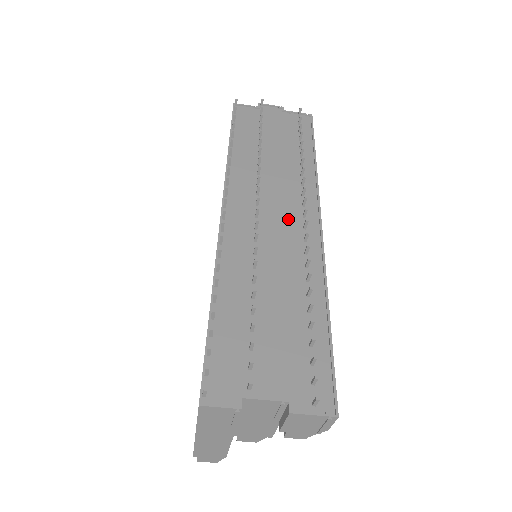
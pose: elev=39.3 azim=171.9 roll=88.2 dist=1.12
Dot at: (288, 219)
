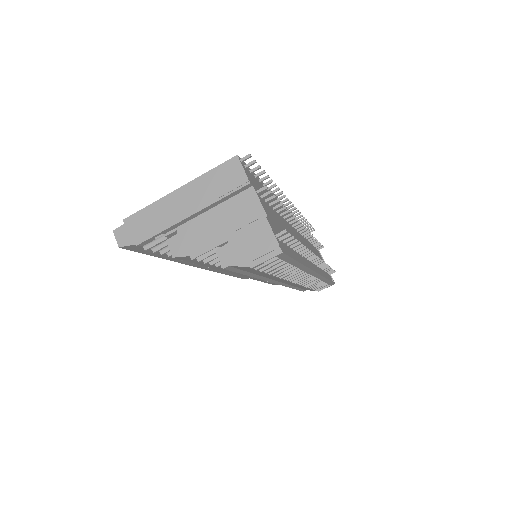
Dot at: occluded
